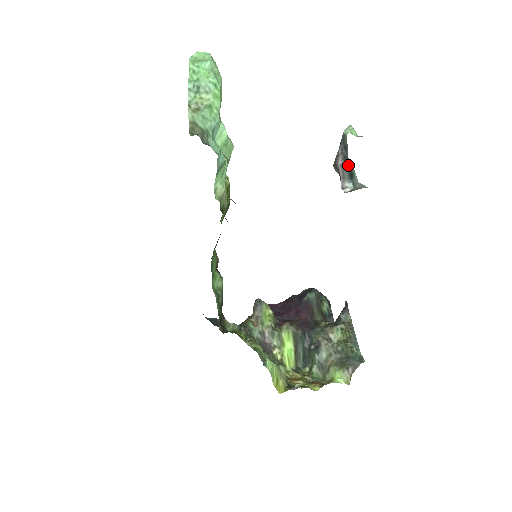
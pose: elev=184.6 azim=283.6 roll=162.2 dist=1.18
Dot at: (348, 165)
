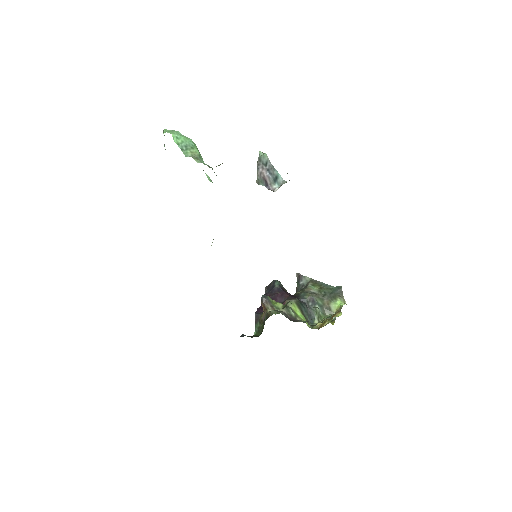
Dot at: (272, 173)
